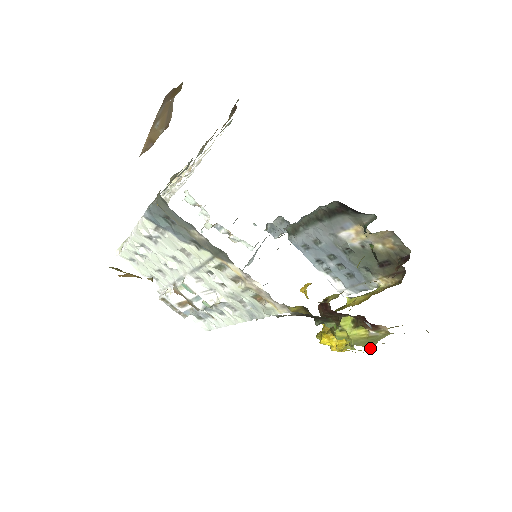
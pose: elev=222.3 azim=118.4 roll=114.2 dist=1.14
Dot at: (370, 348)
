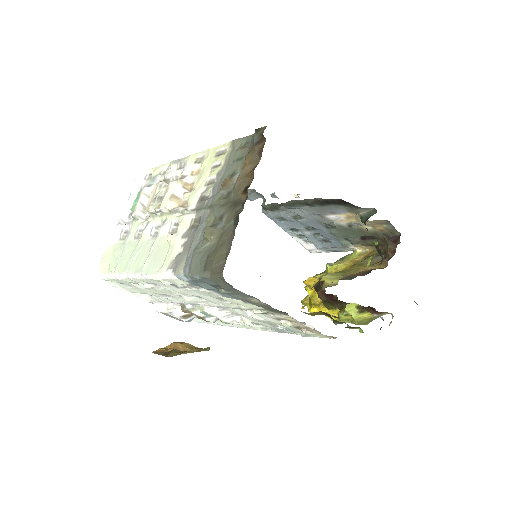
Dot at: occluded
